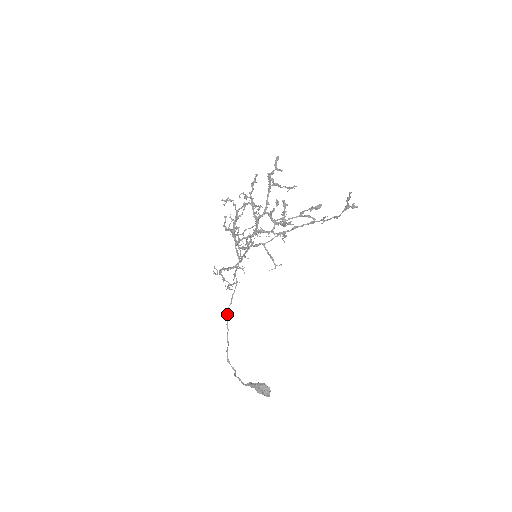
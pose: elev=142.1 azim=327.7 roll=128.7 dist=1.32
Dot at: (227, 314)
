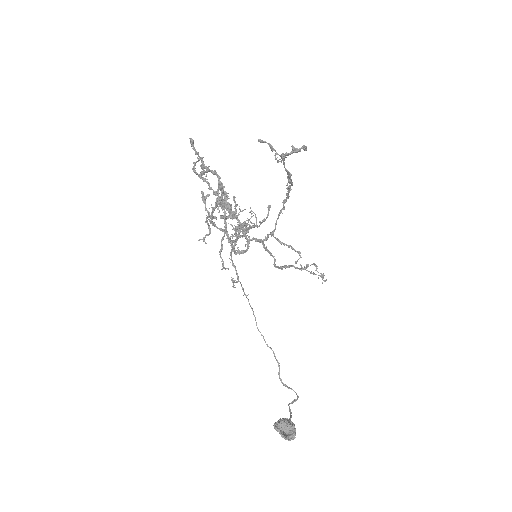
Dot at: occluded
